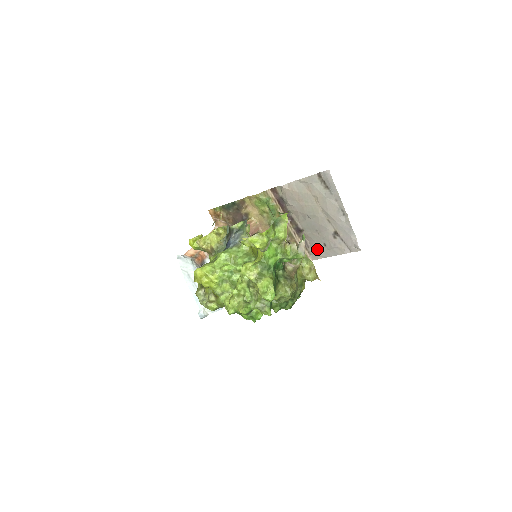
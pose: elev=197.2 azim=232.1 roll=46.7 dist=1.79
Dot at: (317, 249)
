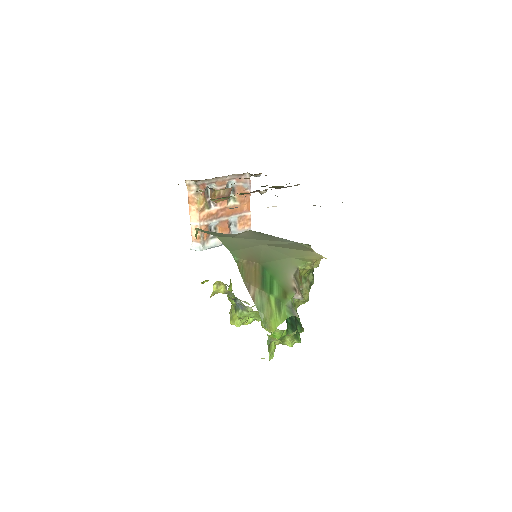
Dot at: occluded
